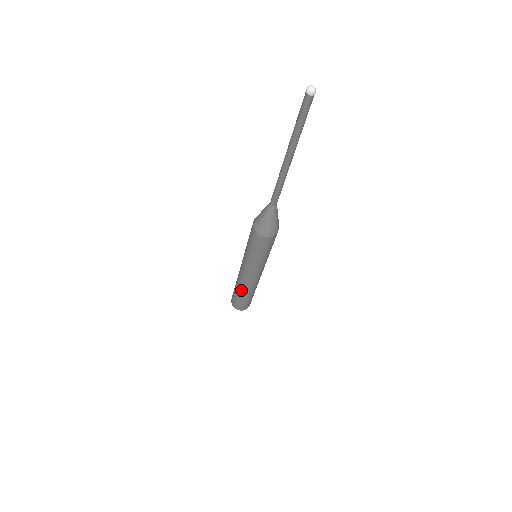
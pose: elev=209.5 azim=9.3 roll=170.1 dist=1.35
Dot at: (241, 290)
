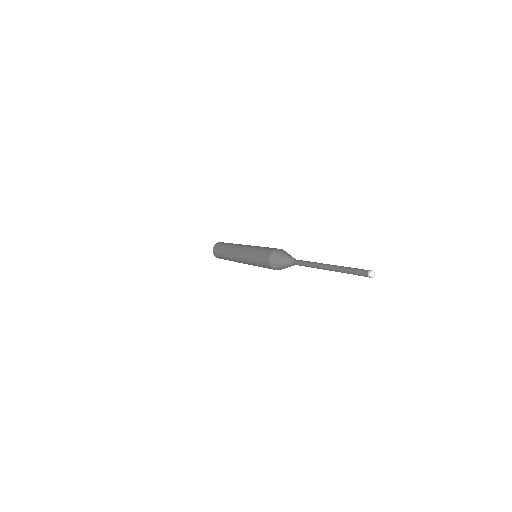
Dot at: occluded
